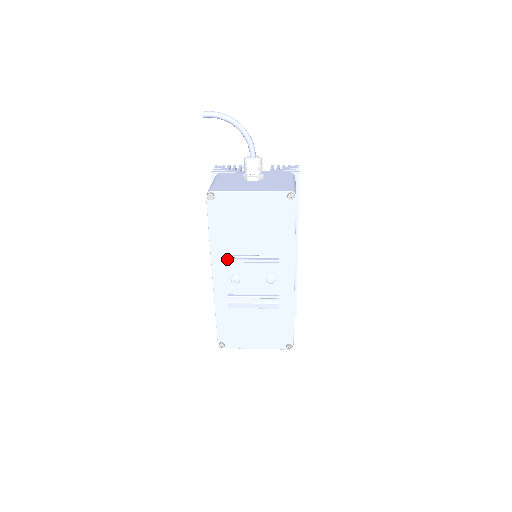
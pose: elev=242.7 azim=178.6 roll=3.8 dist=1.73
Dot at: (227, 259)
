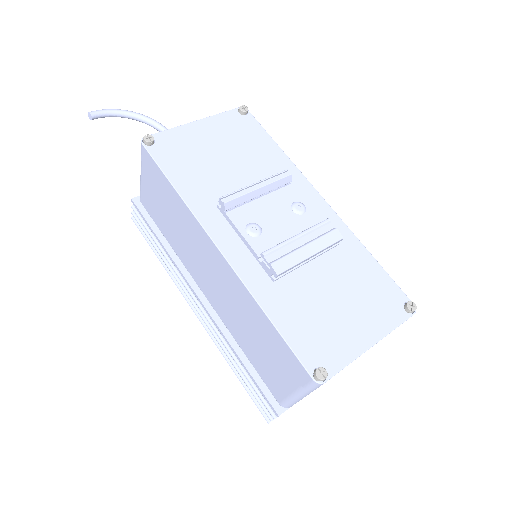
Dot at: (222, 196)
